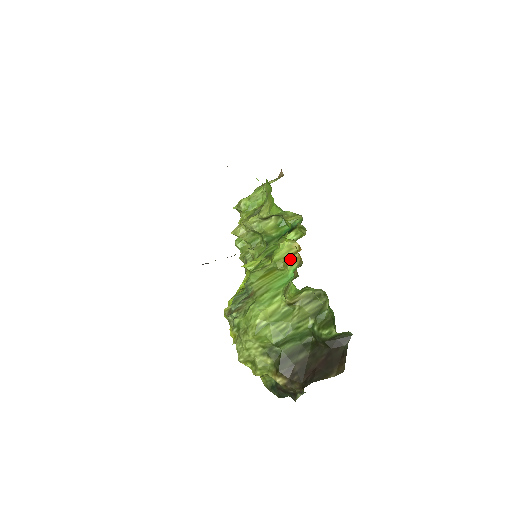
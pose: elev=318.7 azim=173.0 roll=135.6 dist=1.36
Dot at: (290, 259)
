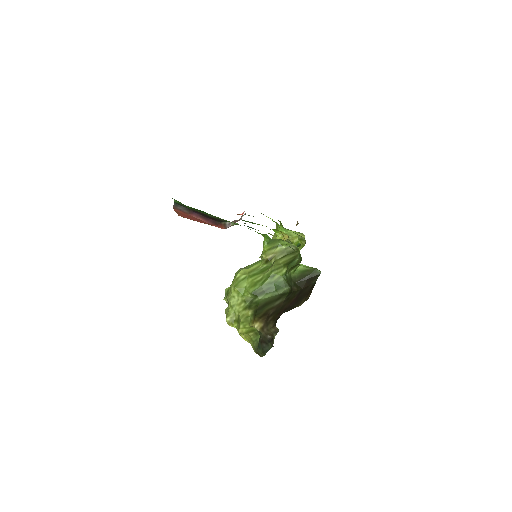
Dot at: occluded
